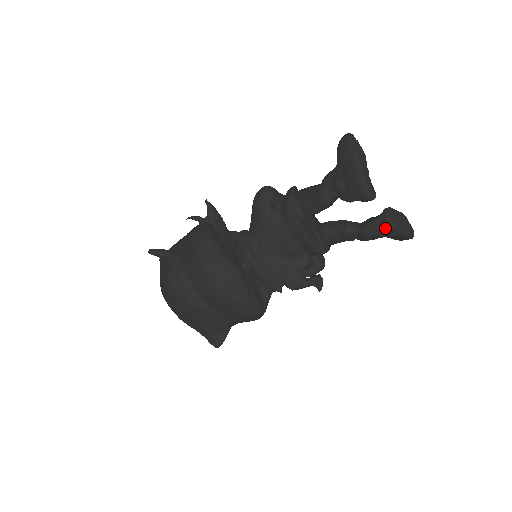
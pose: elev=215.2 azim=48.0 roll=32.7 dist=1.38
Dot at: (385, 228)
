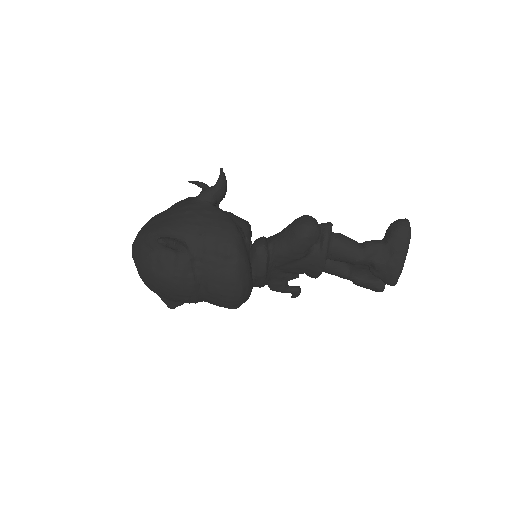
Dot at: (376, 291)
